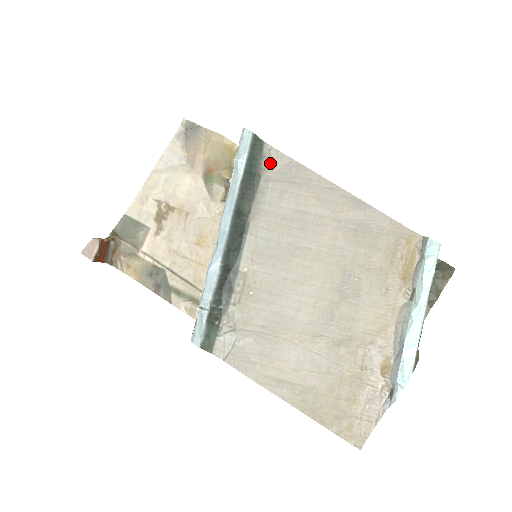
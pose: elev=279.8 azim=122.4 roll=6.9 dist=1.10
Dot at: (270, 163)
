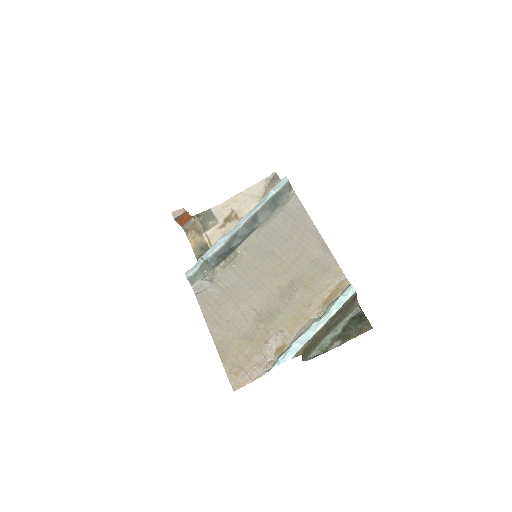
Dot at: (289, 202)
